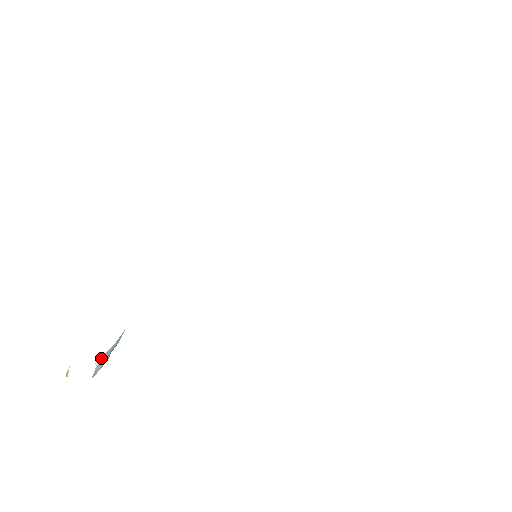
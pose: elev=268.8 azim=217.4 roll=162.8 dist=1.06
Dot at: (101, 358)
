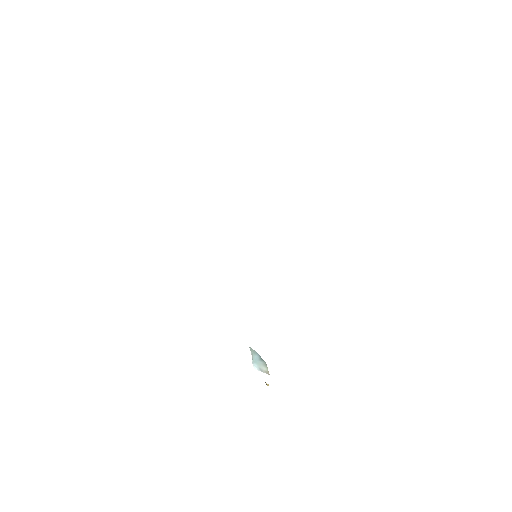
Dot at: (254, 365)
